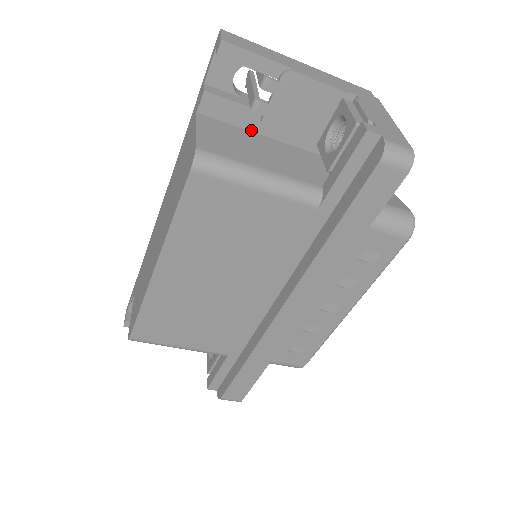
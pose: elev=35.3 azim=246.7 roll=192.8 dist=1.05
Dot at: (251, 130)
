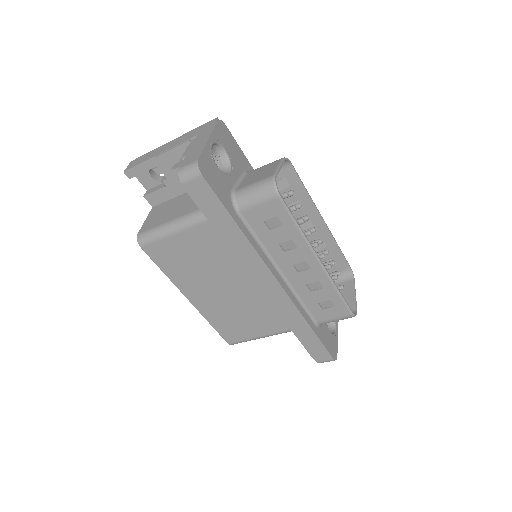
Dot at: (180, 195)
